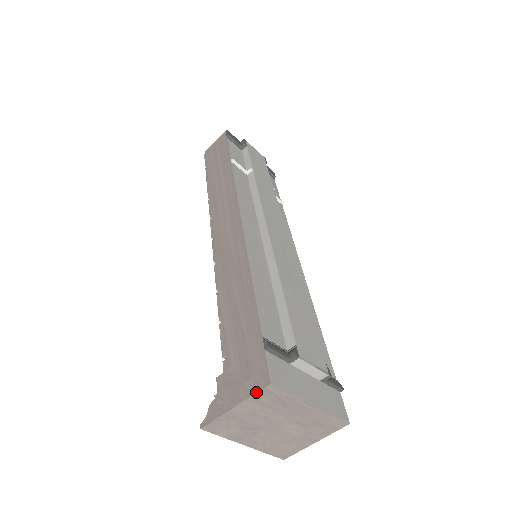
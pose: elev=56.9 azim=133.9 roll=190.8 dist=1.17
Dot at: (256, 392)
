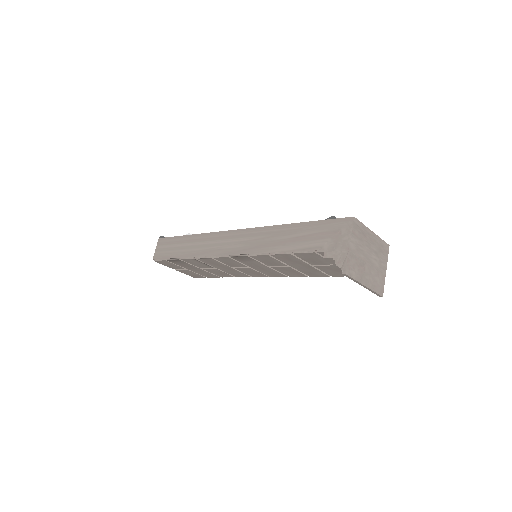
Dot at: (352, 227)
